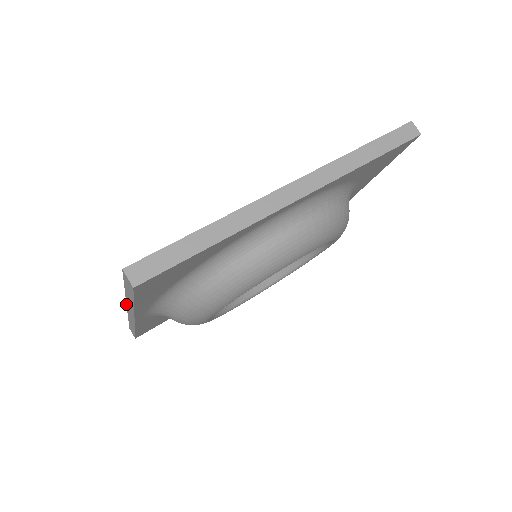
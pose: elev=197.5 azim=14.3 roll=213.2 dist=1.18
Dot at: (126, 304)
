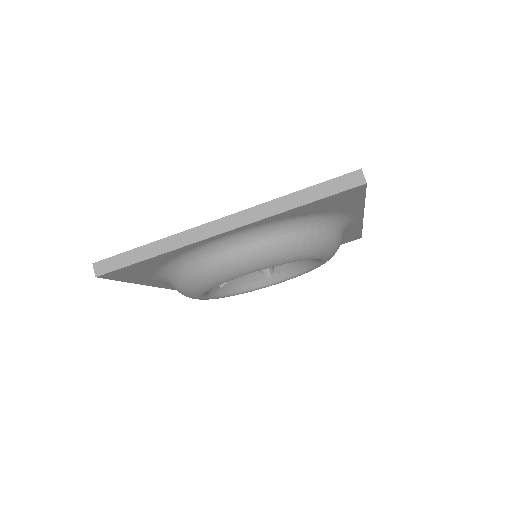
Dot at: occluded
